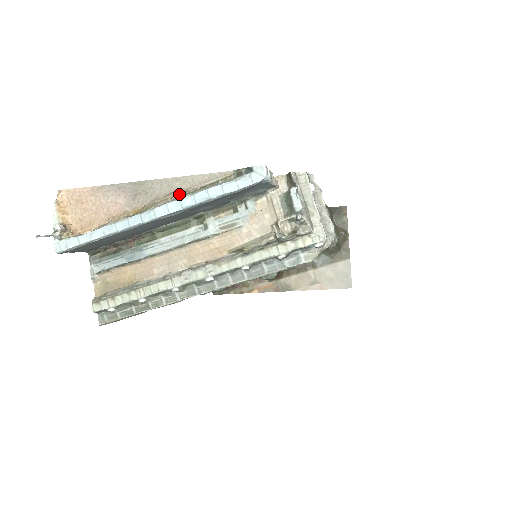
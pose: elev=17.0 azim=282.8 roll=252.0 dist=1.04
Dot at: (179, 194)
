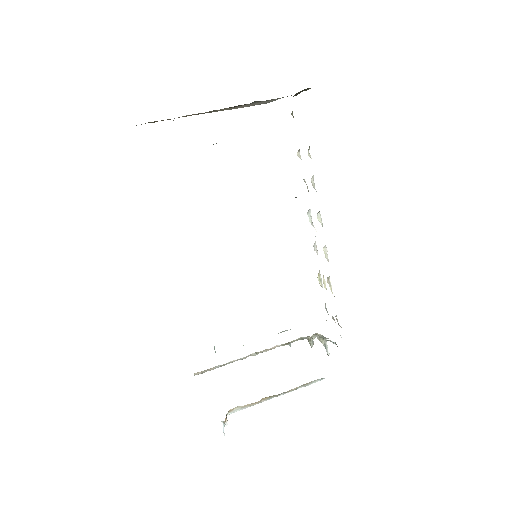
Dot at: (293, 390)
